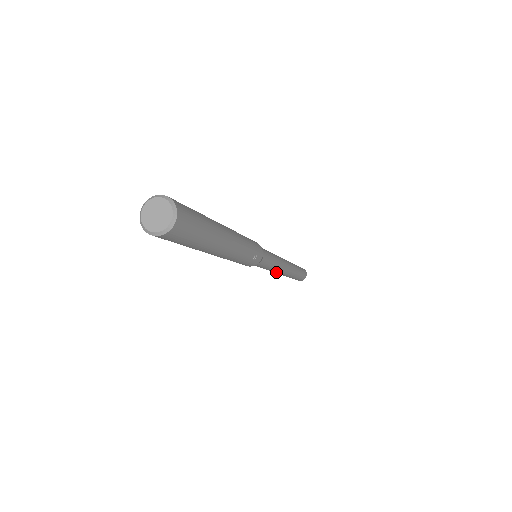
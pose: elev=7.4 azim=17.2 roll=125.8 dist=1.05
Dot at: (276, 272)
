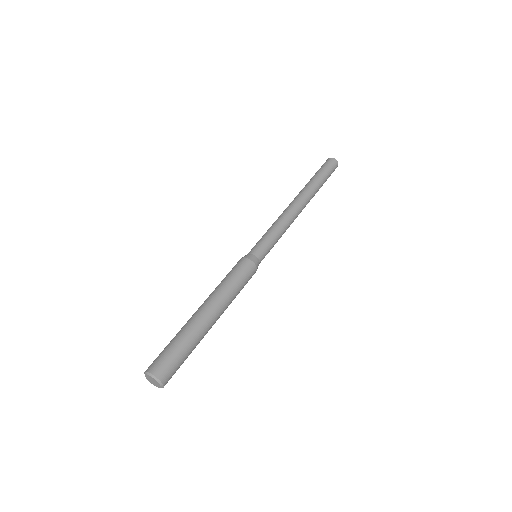
Dot at: occluded
